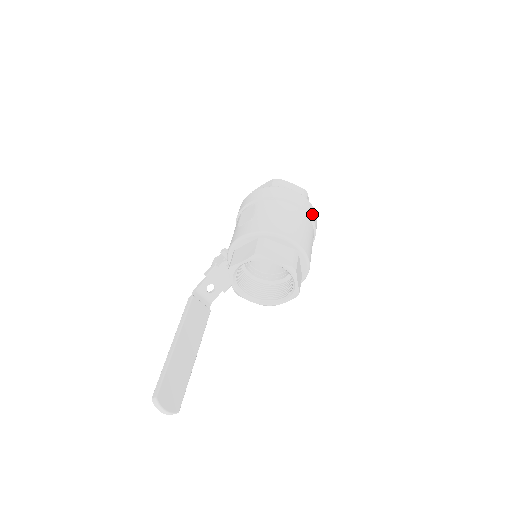
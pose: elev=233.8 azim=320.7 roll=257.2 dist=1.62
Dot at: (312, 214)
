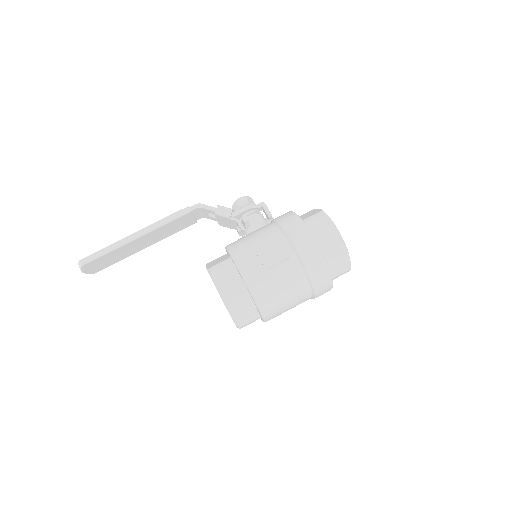
Dot at: occluded
